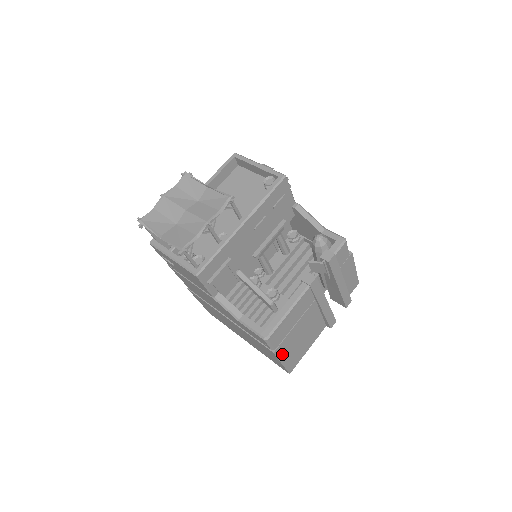
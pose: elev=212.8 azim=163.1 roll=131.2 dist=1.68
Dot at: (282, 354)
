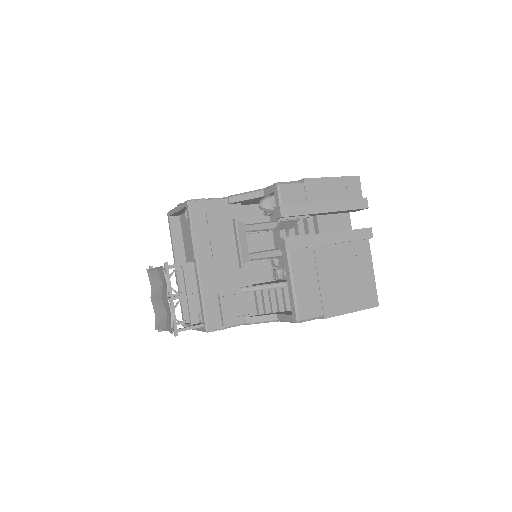
Dot at: (339, 308)
